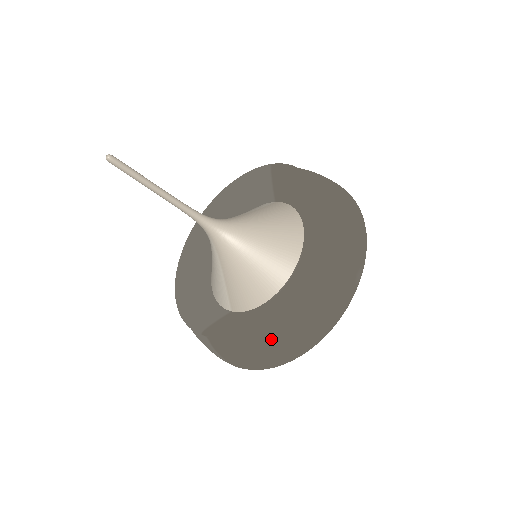
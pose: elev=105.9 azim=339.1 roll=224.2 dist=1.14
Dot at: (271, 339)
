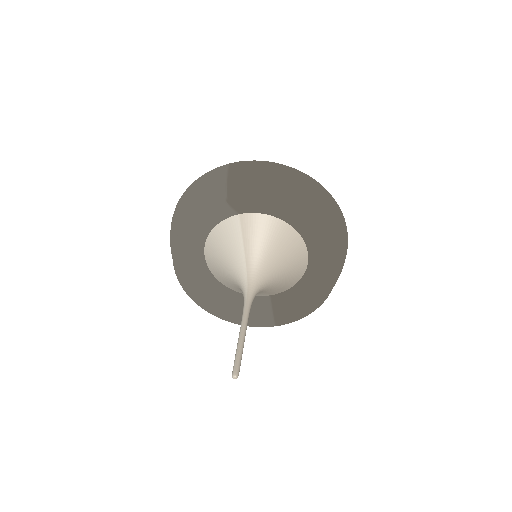
Dot at: occluded
